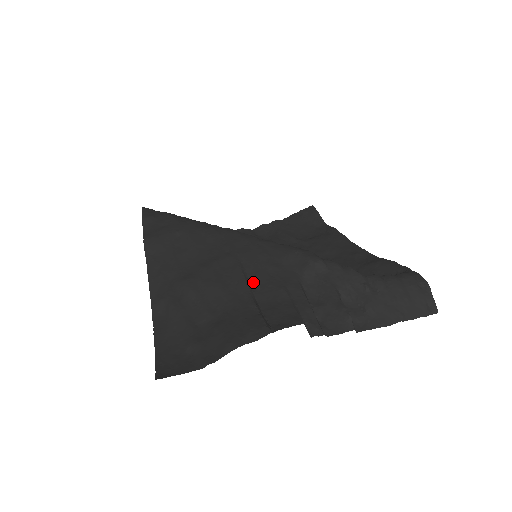
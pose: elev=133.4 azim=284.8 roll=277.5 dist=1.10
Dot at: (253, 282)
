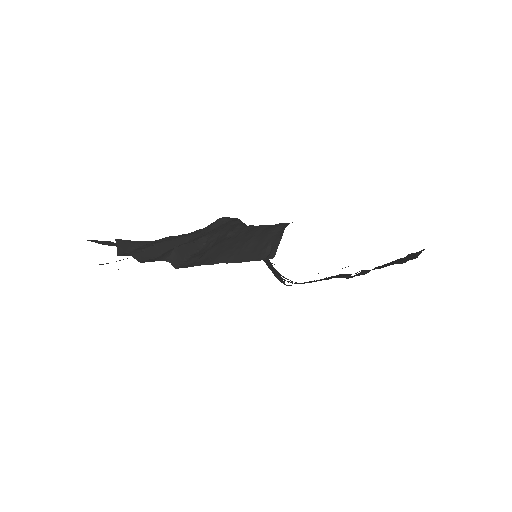
Dot at: occluded
